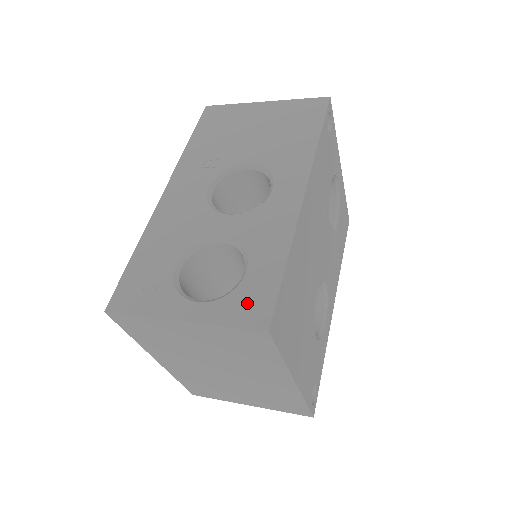
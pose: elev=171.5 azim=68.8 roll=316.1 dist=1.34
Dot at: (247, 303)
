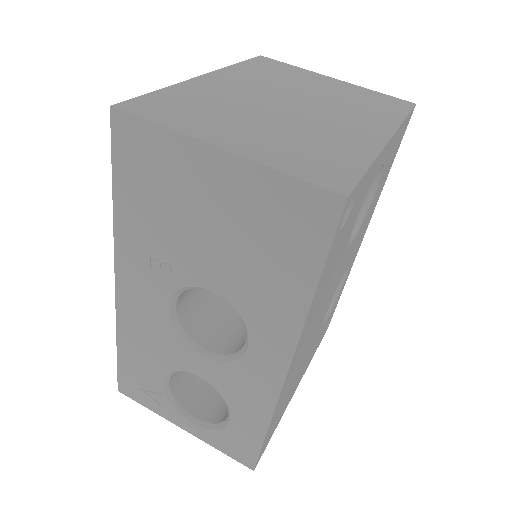
Dot at: (234, 445)
